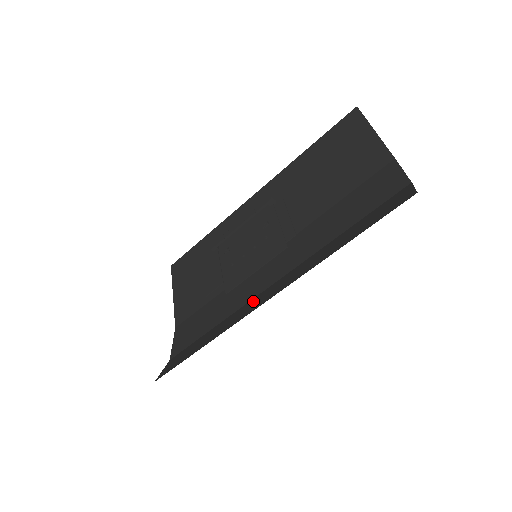
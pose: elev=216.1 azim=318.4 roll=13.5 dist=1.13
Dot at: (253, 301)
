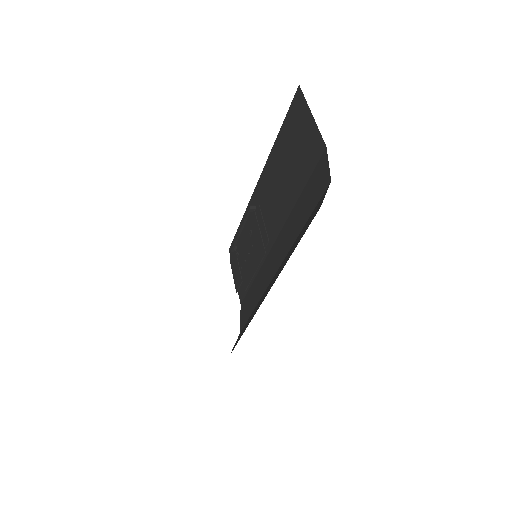
Dot at: occluded
